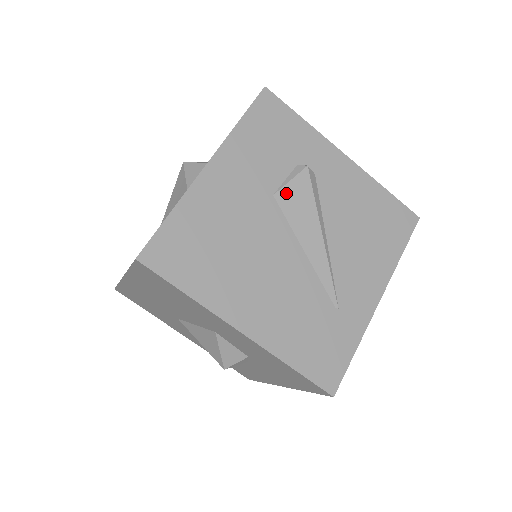
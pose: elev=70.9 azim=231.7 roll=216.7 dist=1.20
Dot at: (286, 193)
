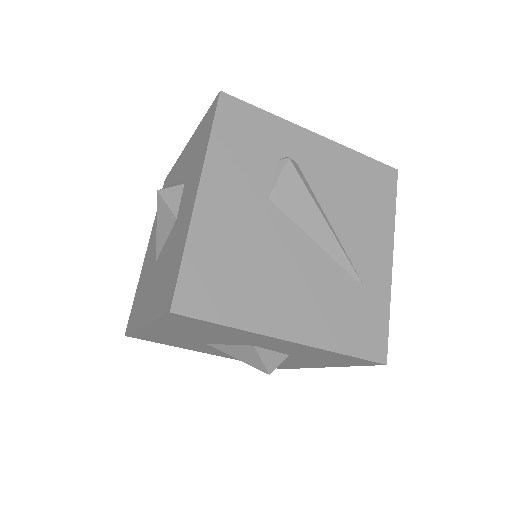
Dot at: (279, 192)
